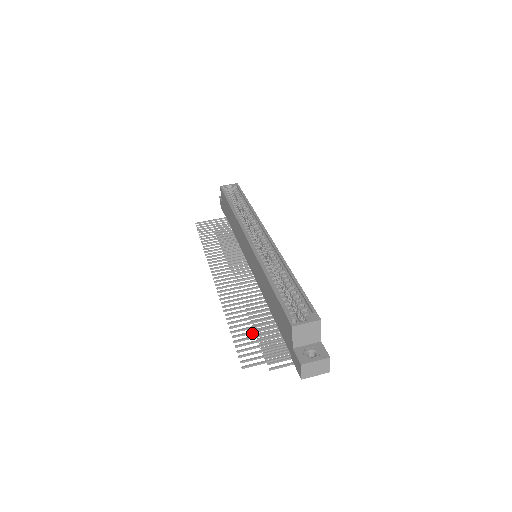
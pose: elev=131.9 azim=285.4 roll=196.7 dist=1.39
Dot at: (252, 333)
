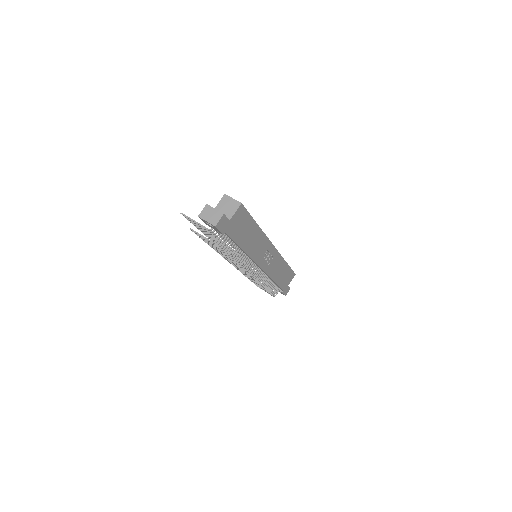
Dot at: (205, 232)
